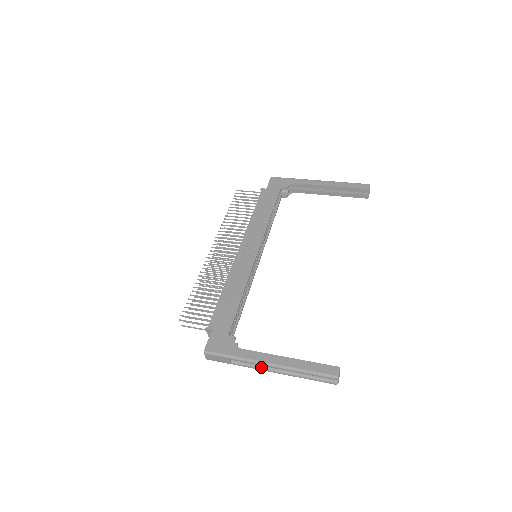
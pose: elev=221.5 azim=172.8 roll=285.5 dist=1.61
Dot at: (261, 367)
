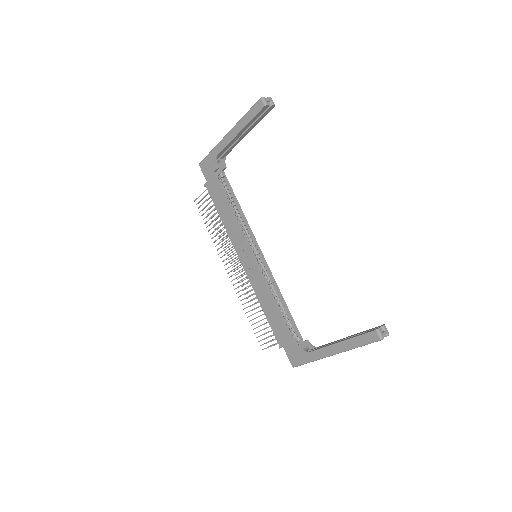
Dot at: occluded
